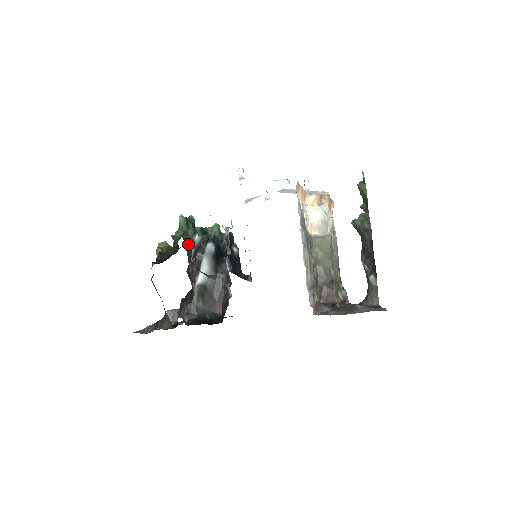
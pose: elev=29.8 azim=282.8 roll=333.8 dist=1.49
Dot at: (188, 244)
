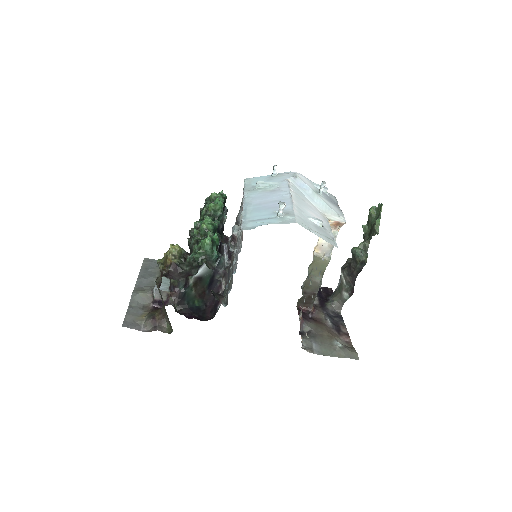
Dot at: (194, 234)
